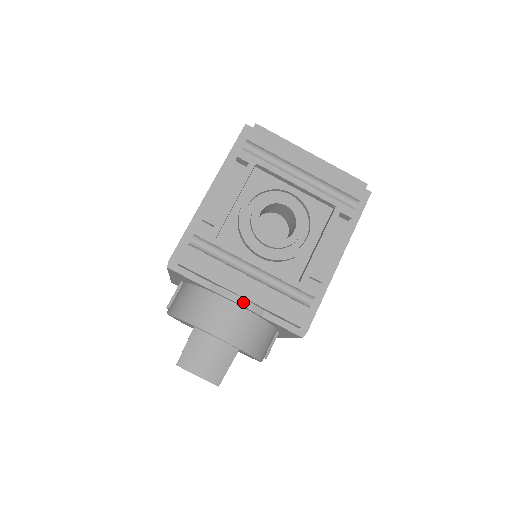
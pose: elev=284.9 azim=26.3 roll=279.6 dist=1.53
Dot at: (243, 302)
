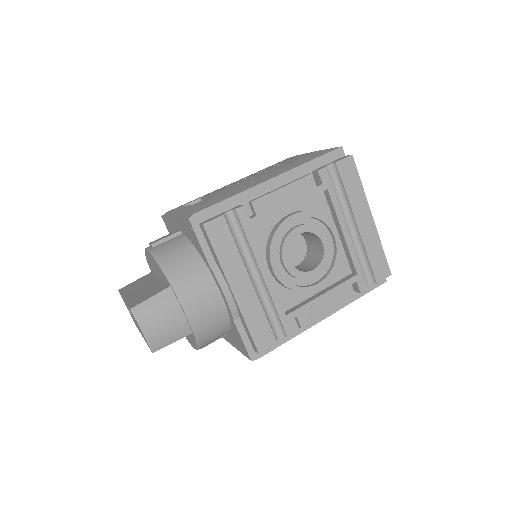
Dot at: (229, 298)
